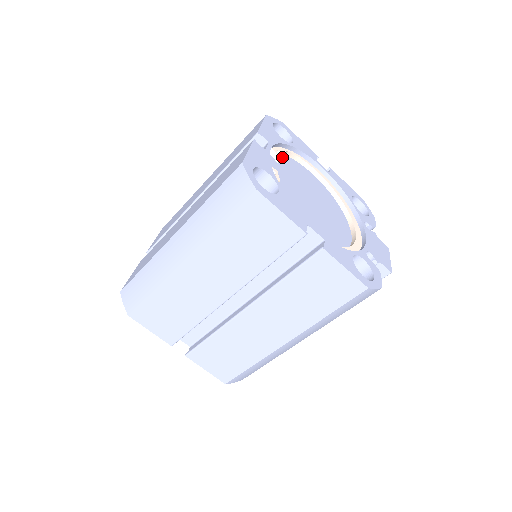
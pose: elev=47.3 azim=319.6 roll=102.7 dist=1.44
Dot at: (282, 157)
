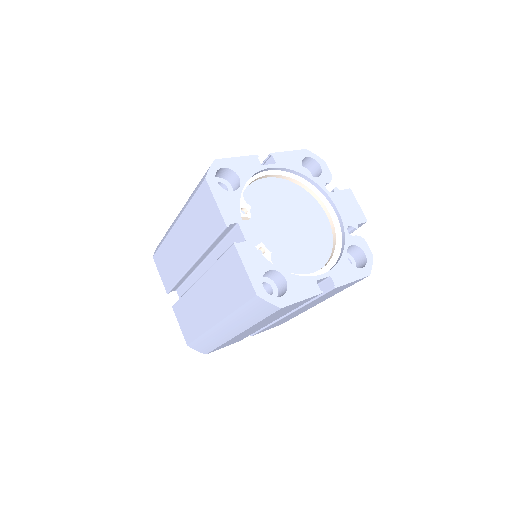
Dot at: (249, 213)
